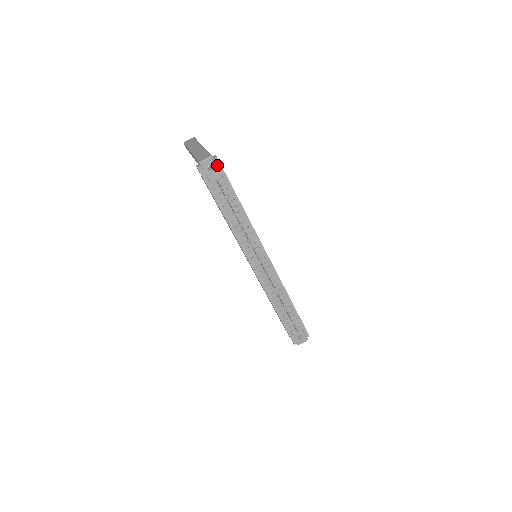
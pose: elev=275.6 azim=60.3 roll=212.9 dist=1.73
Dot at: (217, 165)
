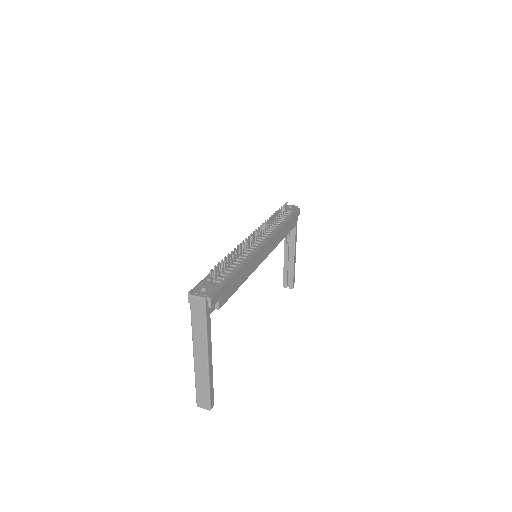
Dot at: (296, 209)
